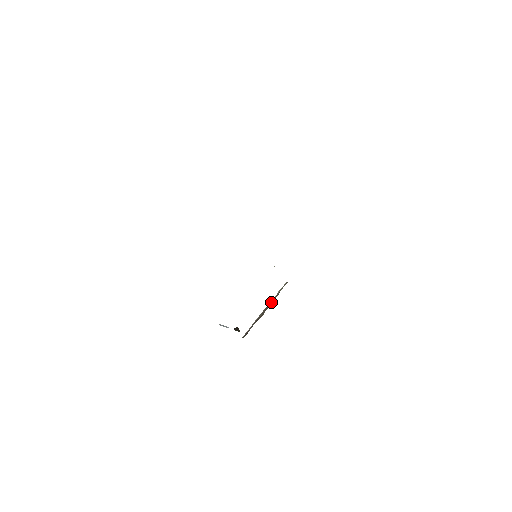
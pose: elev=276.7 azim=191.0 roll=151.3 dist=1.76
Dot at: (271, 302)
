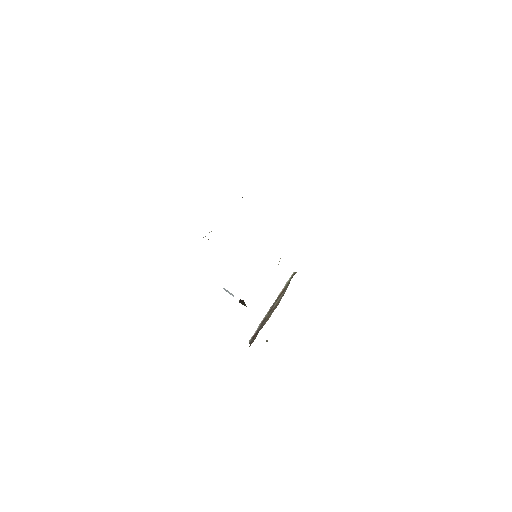
Dot at: (278, 299)
